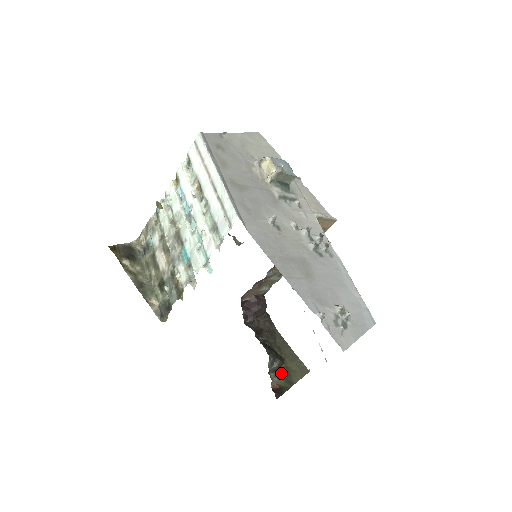
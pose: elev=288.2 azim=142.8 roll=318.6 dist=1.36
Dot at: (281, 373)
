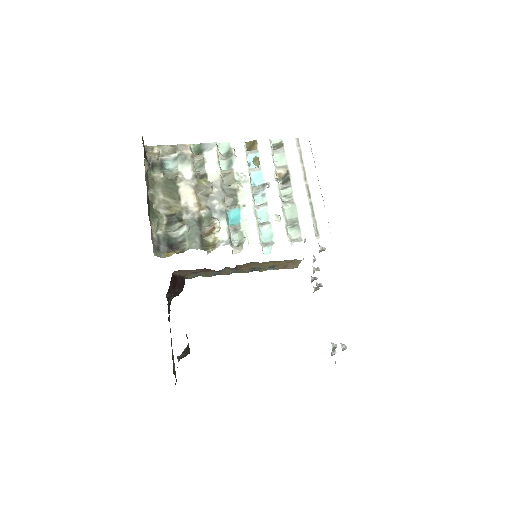
Dot at: occluded
